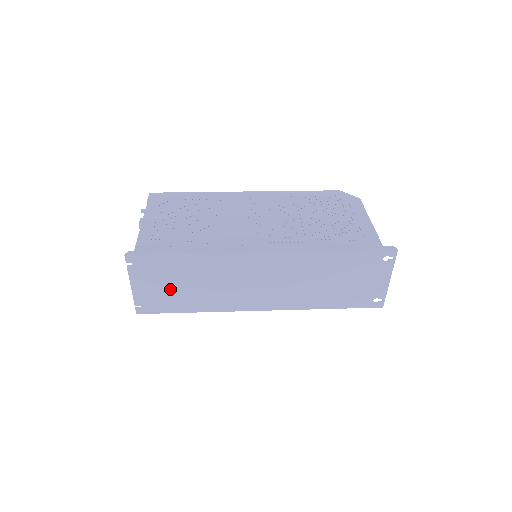
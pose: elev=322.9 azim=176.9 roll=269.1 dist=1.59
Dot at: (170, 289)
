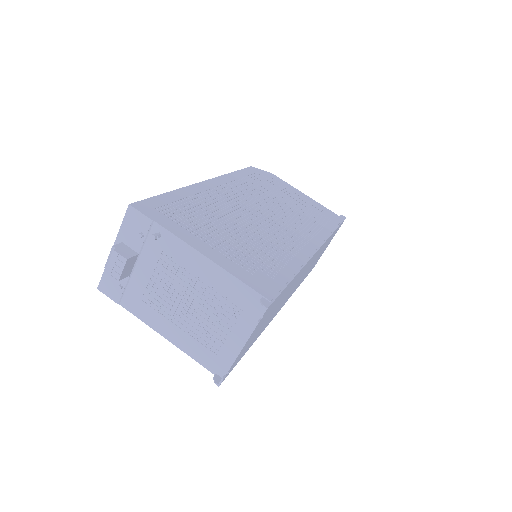
Dot at: occluded
